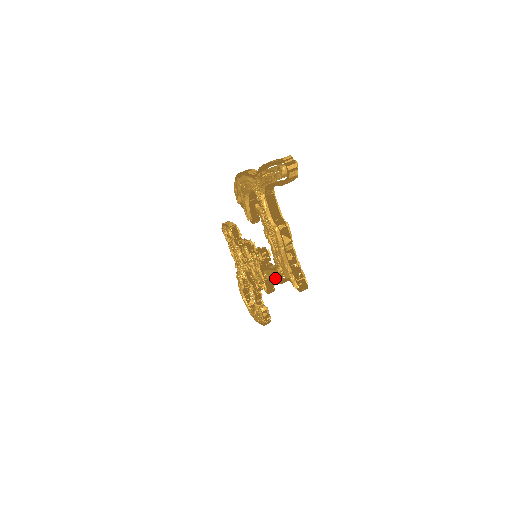
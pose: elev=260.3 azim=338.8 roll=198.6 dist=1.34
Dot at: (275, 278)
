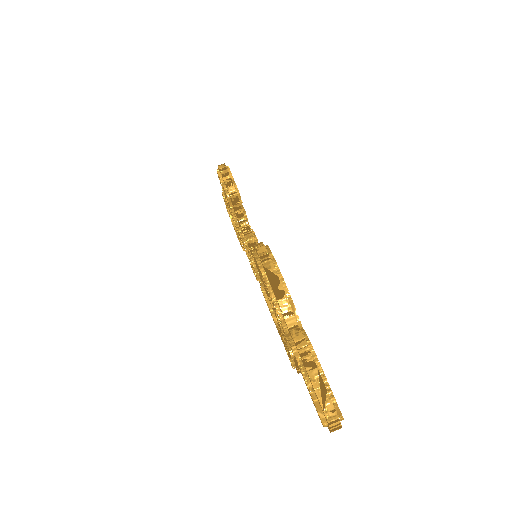
Dot at: occluded
